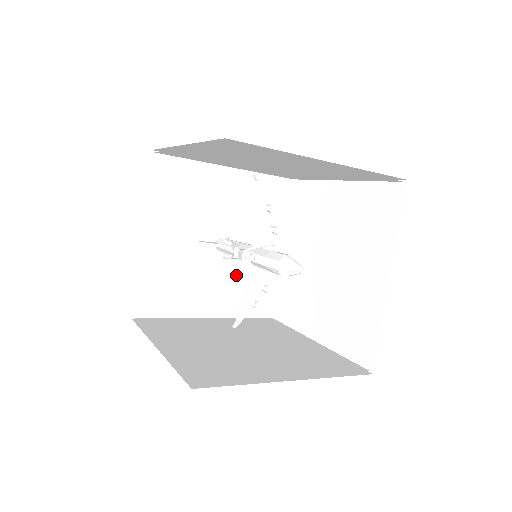
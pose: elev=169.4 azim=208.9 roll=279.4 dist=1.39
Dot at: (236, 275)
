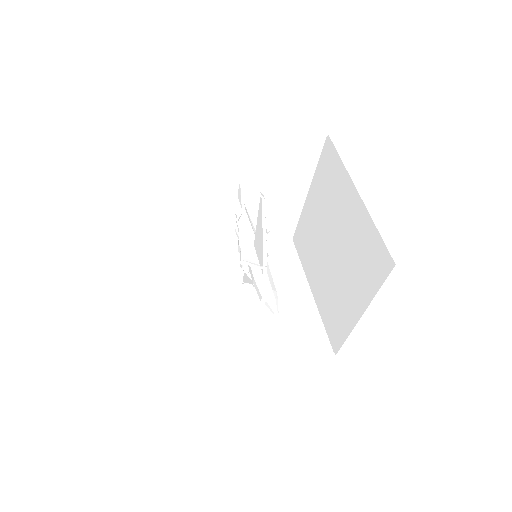
Dot at: occluded
